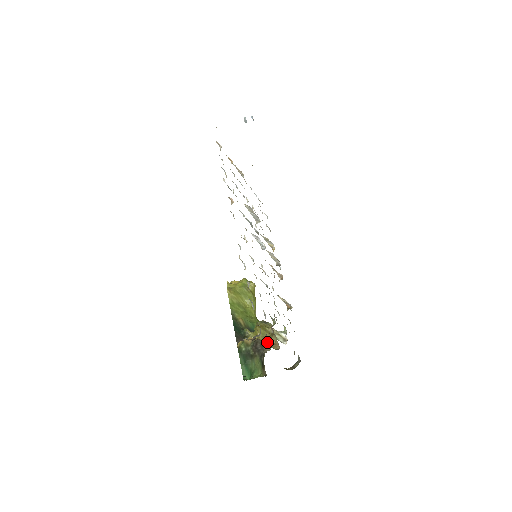
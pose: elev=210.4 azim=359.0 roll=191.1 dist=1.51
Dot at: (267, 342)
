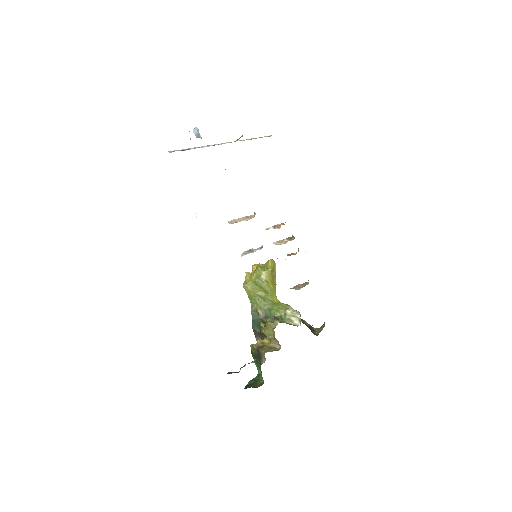
Dot at: (263, 354)
